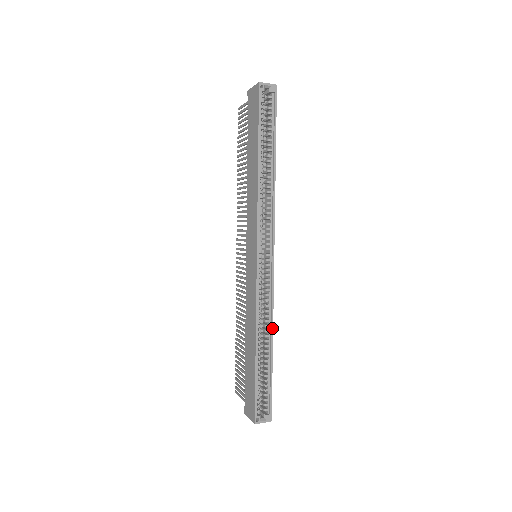
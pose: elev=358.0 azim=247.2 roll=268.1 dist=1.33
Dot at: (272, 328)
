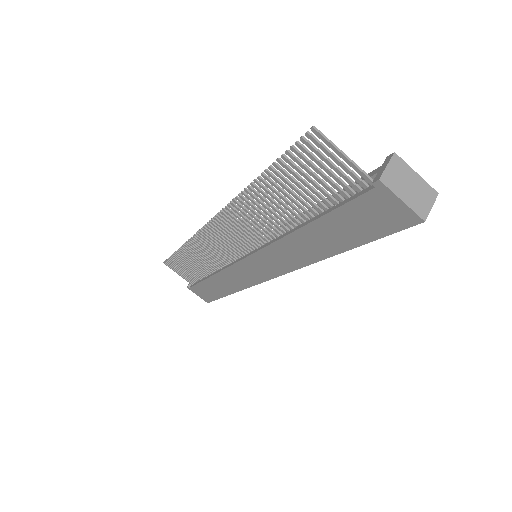
Dot at: occluded
